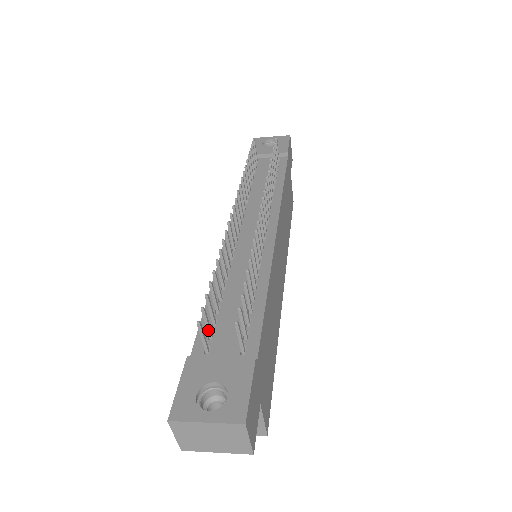
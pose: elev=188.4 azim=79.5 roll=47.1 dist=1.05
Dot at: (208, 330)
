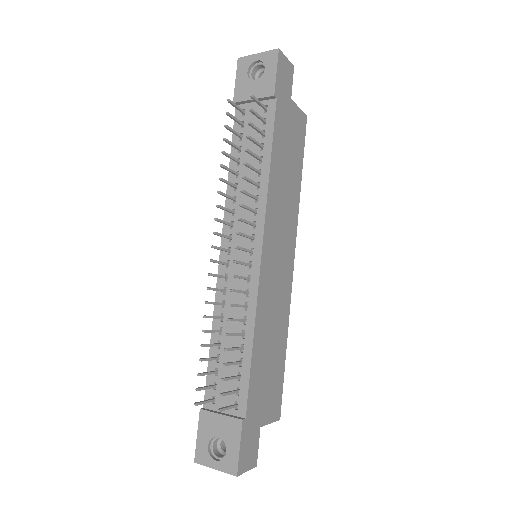
Dot at: (210, 388)
